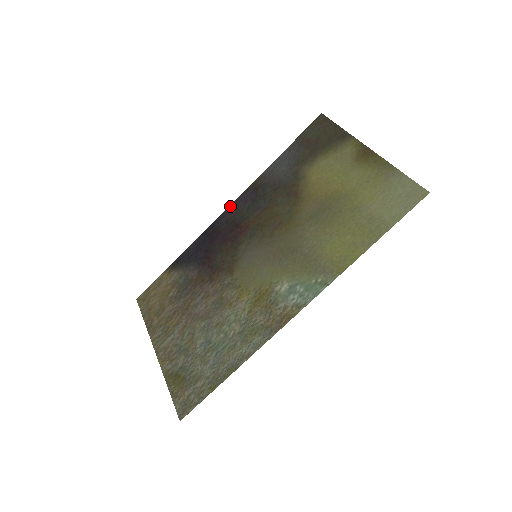
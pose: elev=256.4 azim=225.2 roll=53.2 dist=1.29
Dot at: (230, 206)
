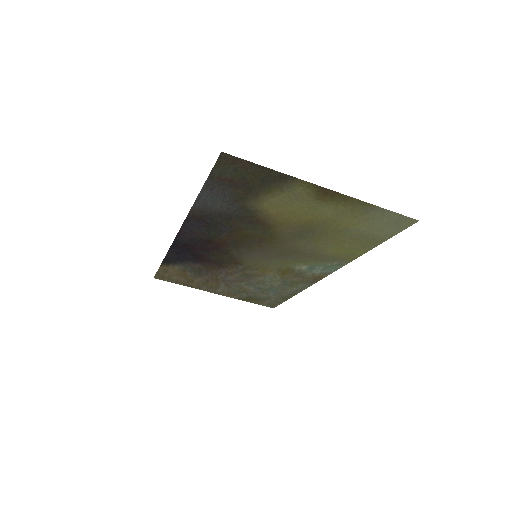
Dot at: (181, 231)
